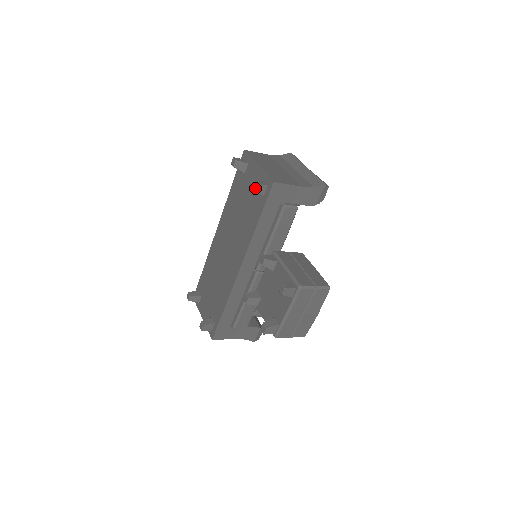
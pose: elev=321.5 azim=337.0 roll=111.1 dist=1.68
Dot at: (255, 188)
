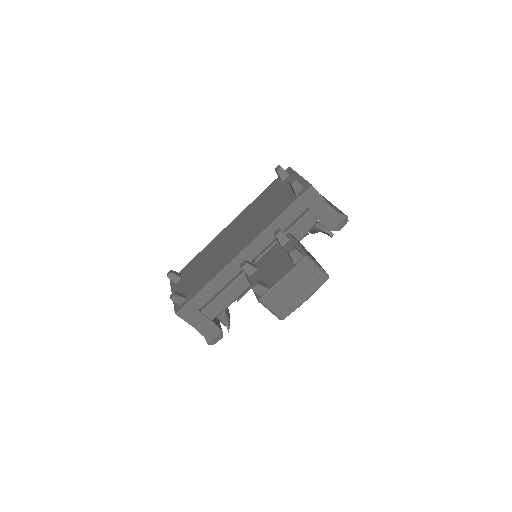
Dot at: (294, 183)
